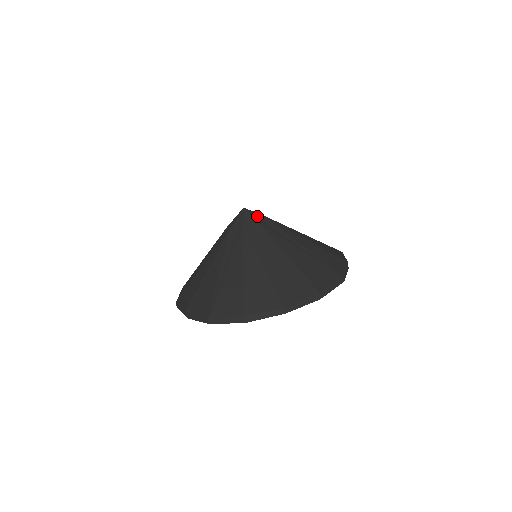
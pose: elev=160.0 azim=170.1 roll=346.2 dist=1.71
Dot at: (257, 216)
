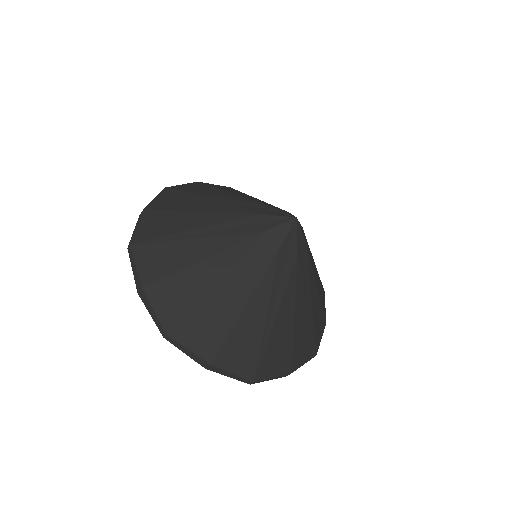
Dot at: (301, 238)
